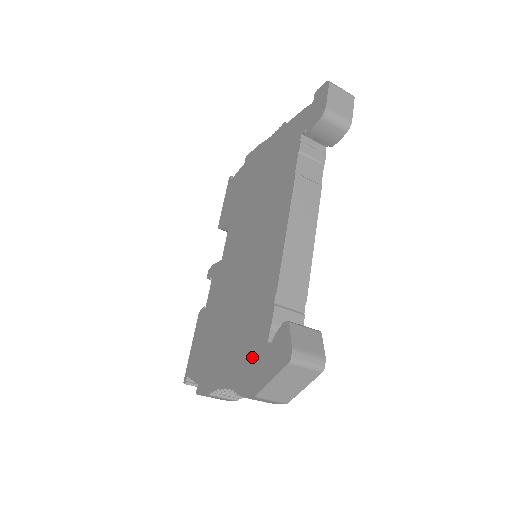
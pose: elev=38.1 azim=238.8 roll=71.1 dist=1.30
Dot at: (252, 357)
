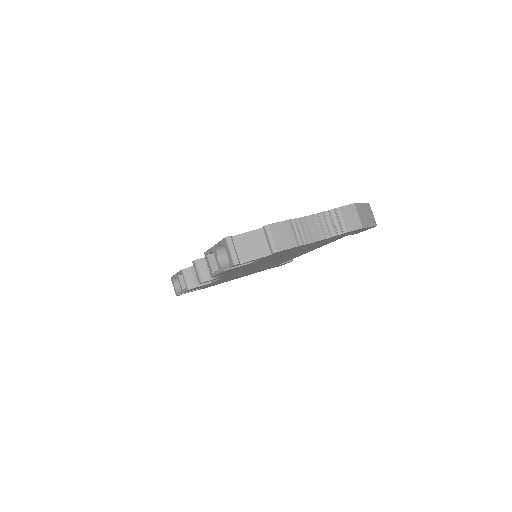
Dot at: occluded
